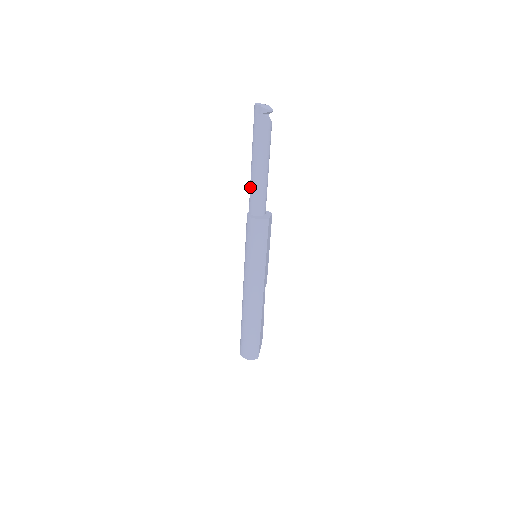
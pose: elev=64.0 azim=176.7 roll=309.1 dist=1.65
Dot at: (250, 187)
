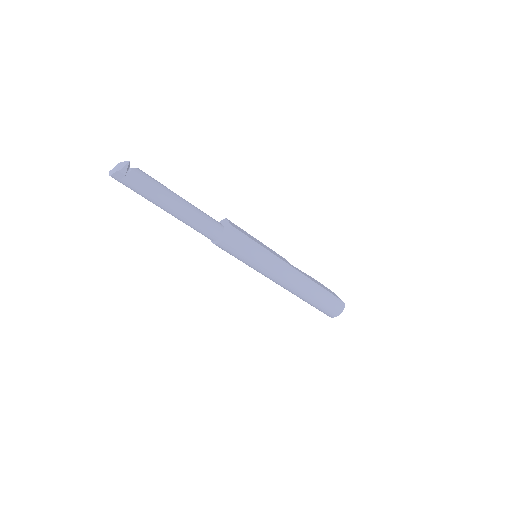
Dot at: occluded
